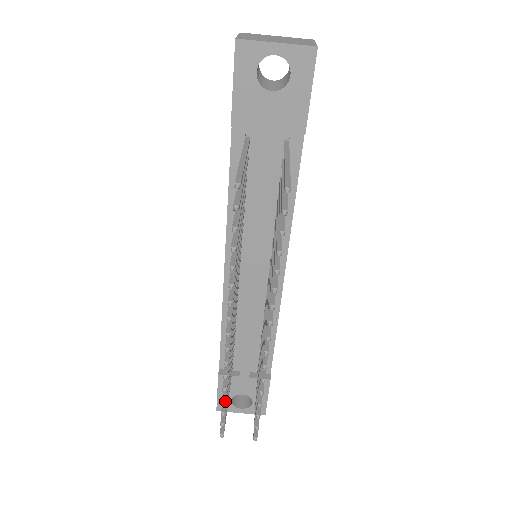
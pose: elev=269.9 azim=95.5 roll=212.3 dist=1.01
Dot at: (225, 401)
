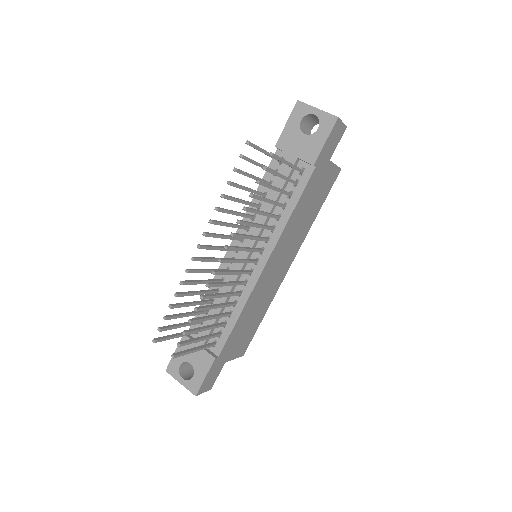
Dot at: (171, 306)
